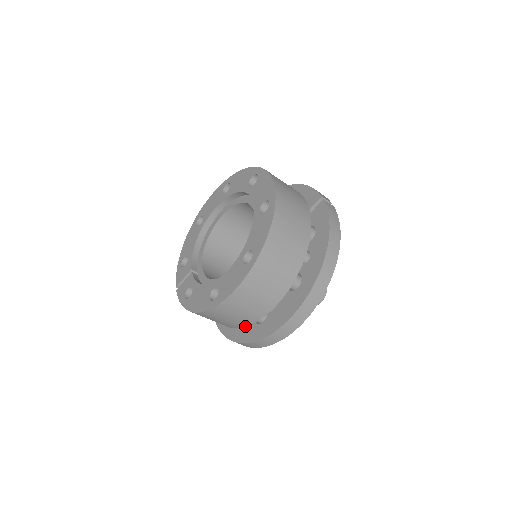
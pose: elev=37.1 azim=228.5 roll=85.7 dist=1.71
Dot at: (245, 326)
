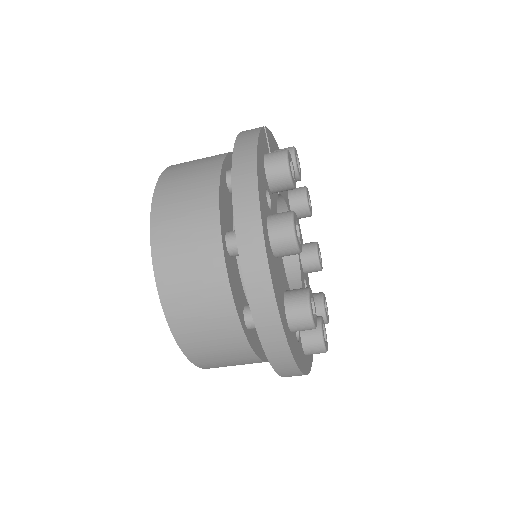
Dot at: (248, 342)
